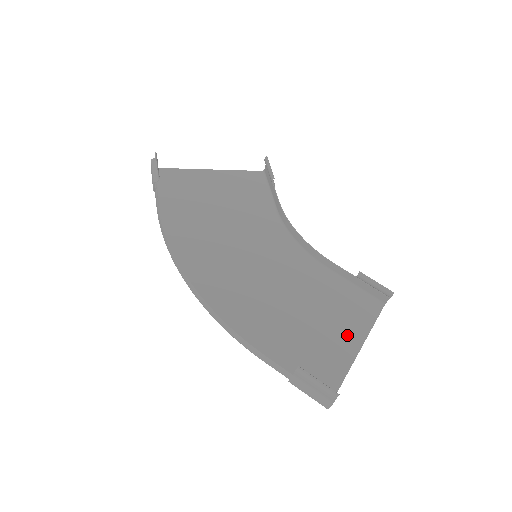
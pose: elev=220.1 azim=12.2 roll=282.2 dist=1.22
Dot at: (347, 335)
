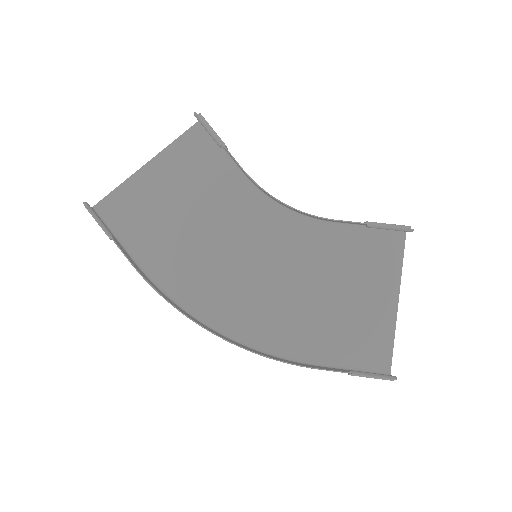
Dot at: (381, 292)
